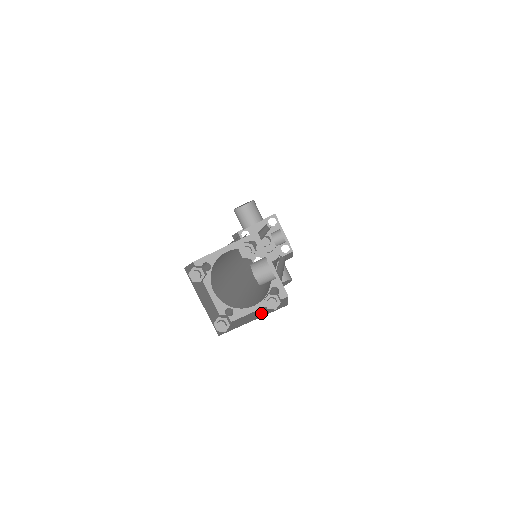
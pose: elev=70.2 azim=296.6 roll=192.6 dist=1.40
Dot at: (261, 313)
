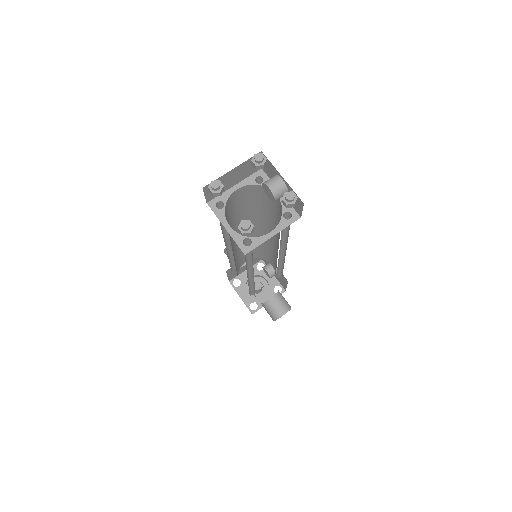
Dot at: occluded
